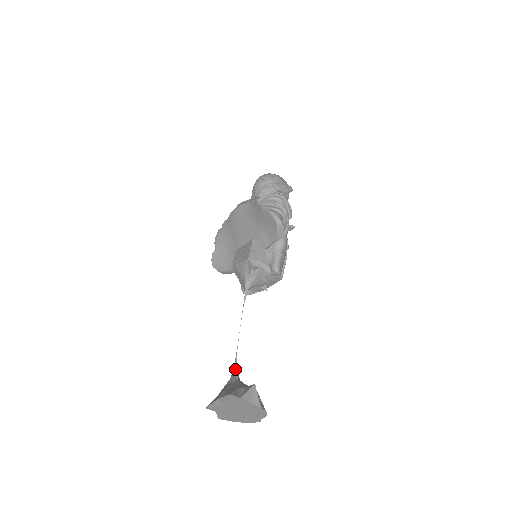
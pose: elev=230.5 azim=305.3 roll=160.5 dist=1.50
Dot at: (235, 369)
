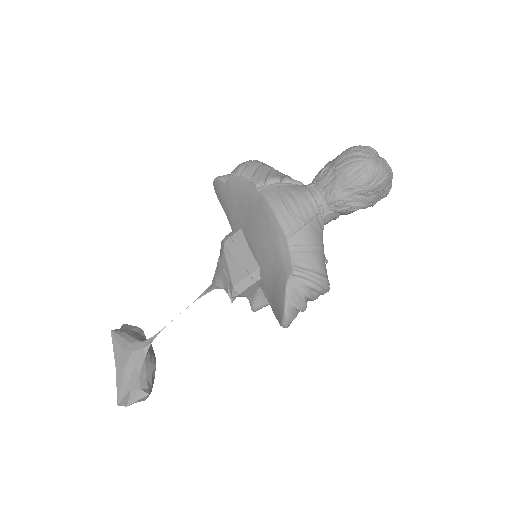
Dot at: (149, 343)
